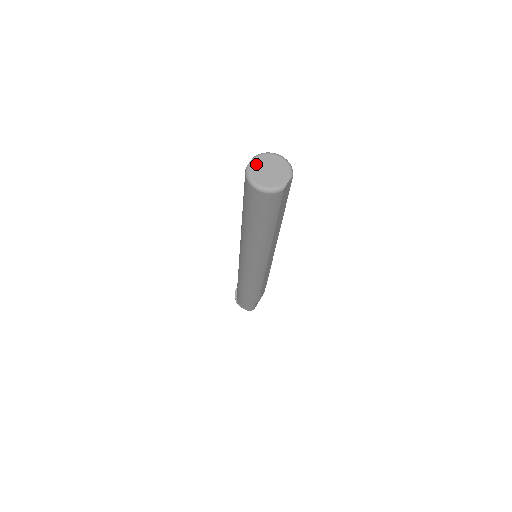
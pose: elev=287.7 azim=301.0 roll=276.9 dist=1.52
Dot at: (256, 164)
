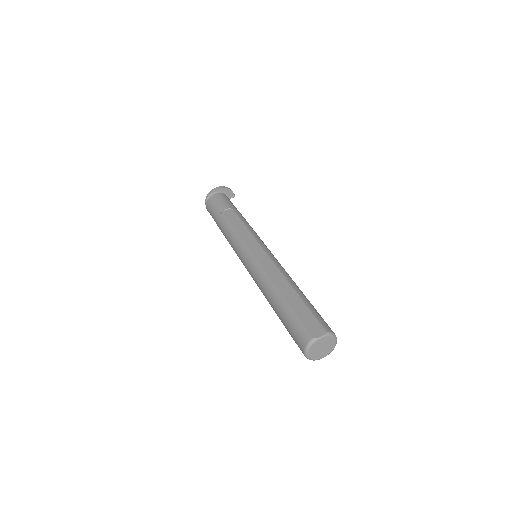
Dot at: (321, 341)
